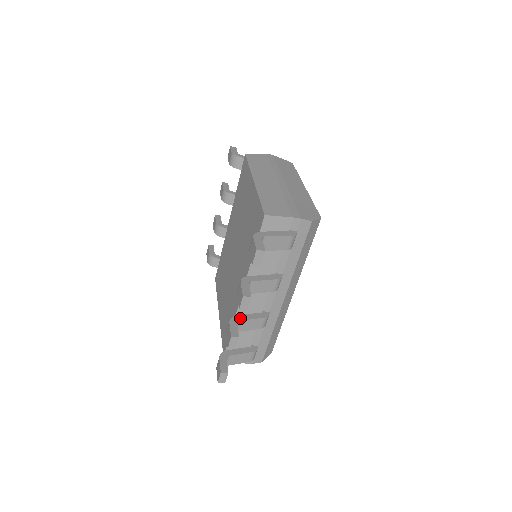
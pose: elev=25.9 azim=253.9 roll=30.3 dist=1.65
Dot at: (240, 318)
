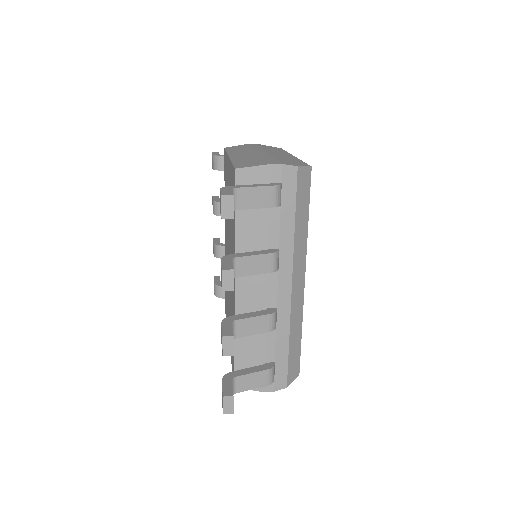
Dot at: (236, 317)
